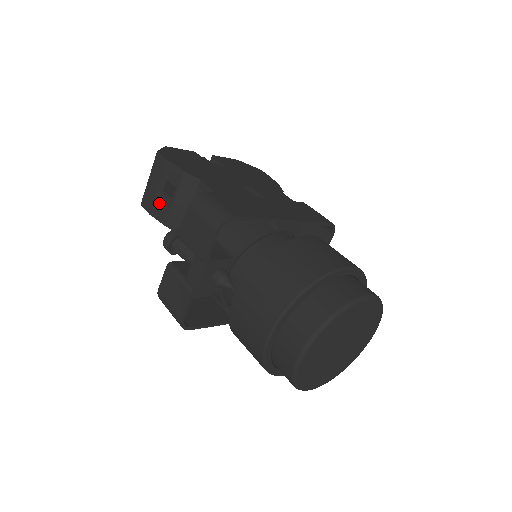
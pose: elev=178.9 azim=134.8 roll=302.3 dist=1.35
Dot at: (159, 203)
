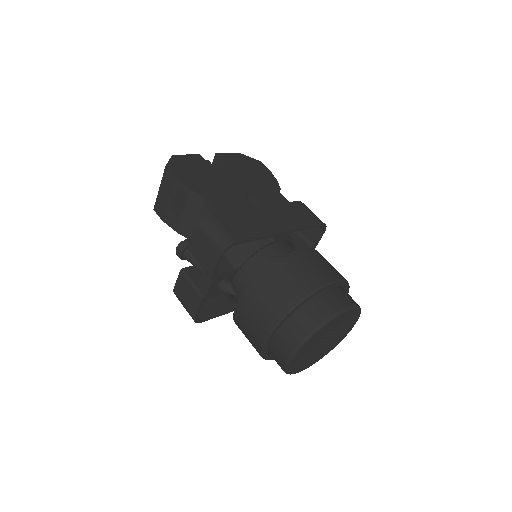
Dot at: (170, 212)
